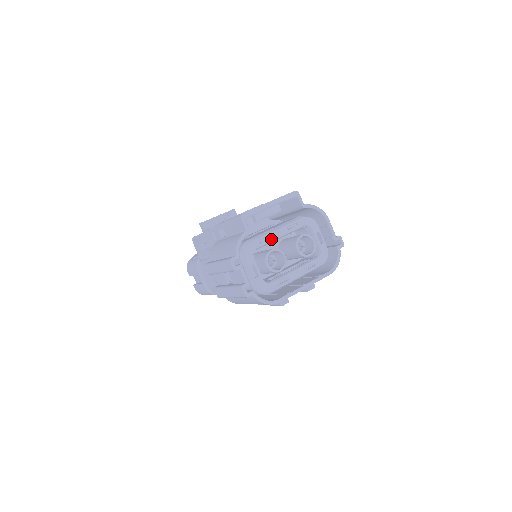
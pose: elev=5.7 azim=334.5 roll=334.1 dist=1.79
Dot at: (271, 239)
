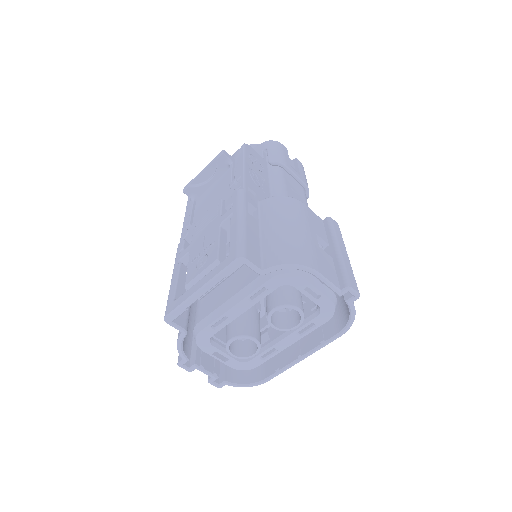
Dot at: (228, 320)
